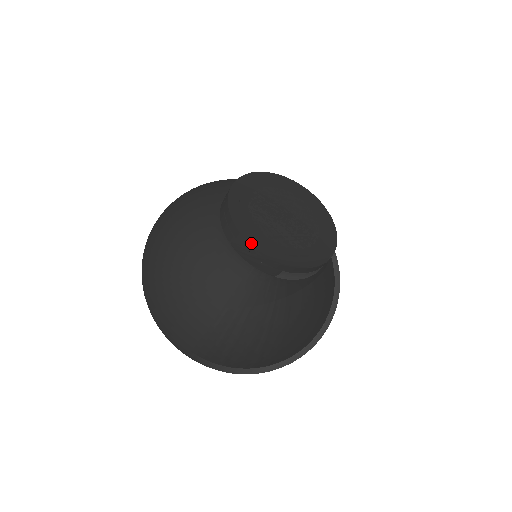
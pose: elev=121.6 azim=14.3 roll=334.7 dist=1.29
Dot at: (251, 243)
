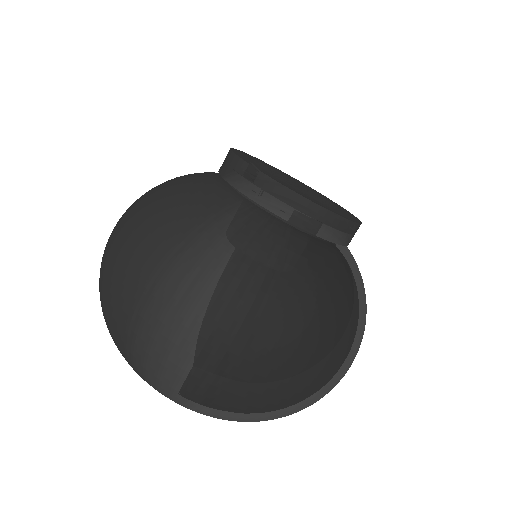
Dot at: (248, 162)
